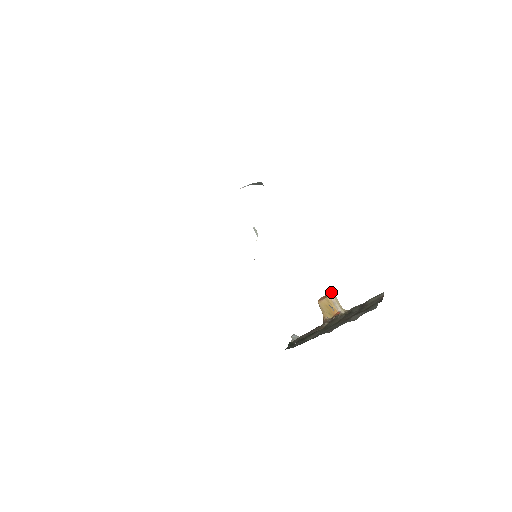
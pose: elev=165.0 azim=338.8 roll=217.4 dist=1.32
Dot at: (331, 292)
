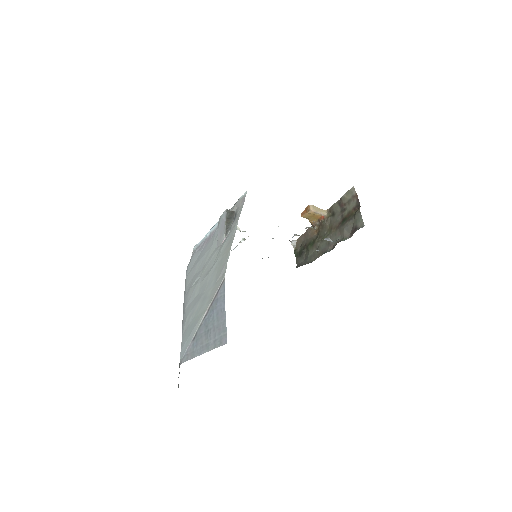
Dot at: (309, 207)
